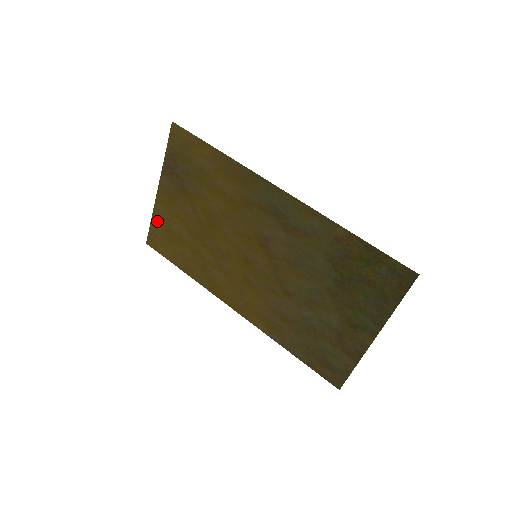
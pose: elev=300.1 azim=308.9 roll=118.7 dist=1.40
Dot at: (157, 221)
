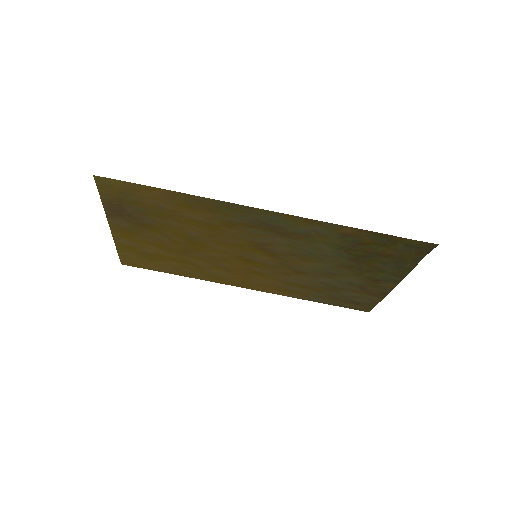
Dot at: (124, 249)
